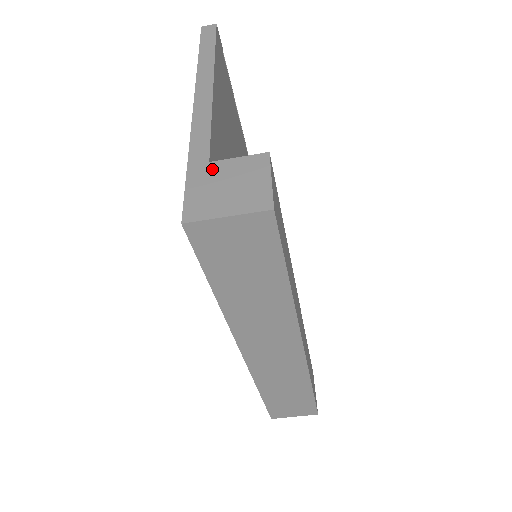
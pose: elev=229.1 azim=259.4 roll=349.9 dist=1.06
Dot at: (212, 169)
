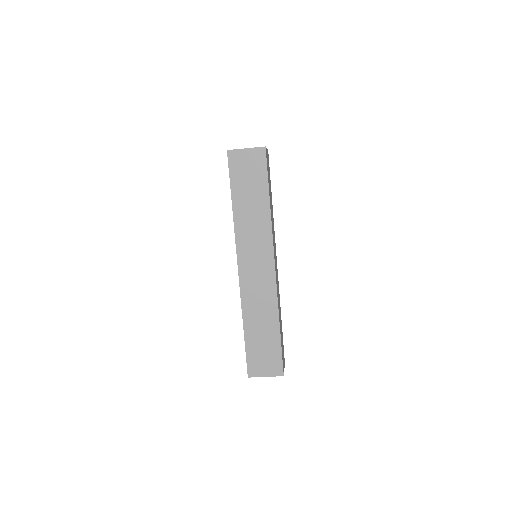
Dot at: occluded
